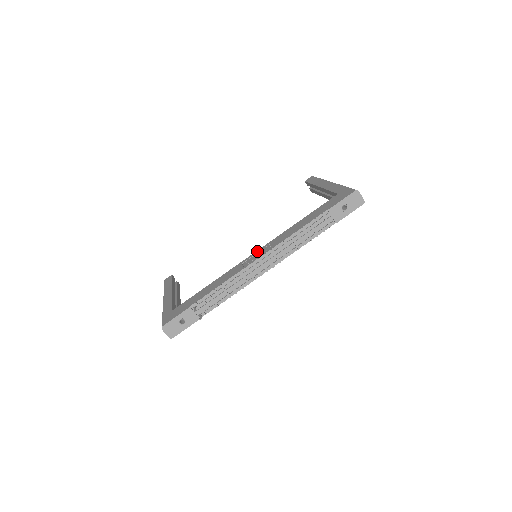
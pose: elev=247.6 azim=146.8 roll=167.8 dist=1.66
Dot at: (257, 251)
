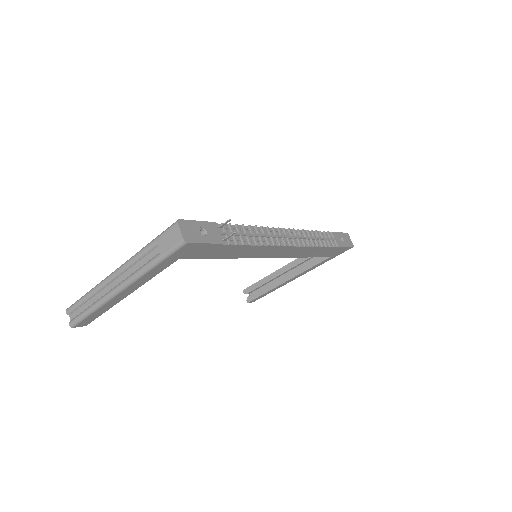
Dot at: occluded
